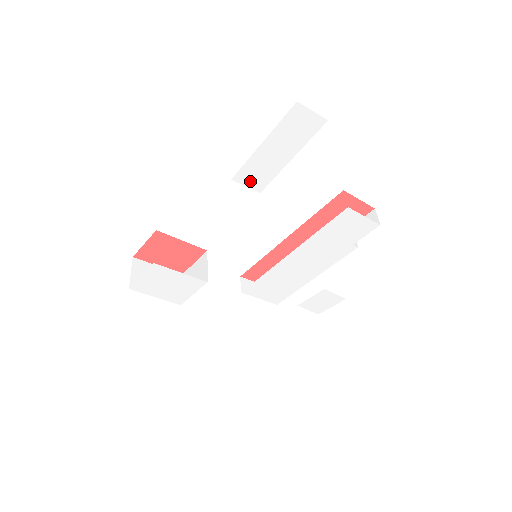
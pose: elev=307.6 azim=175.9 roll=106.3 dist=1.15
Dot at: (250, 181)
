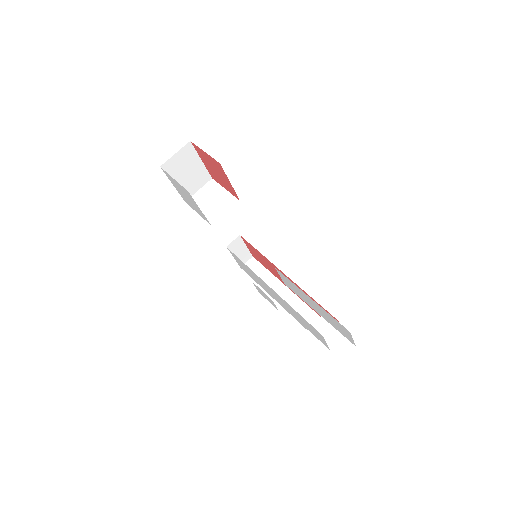
Dot at: (285, 280)
